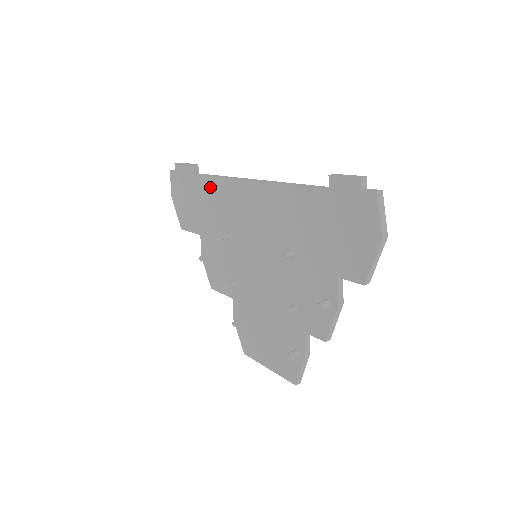
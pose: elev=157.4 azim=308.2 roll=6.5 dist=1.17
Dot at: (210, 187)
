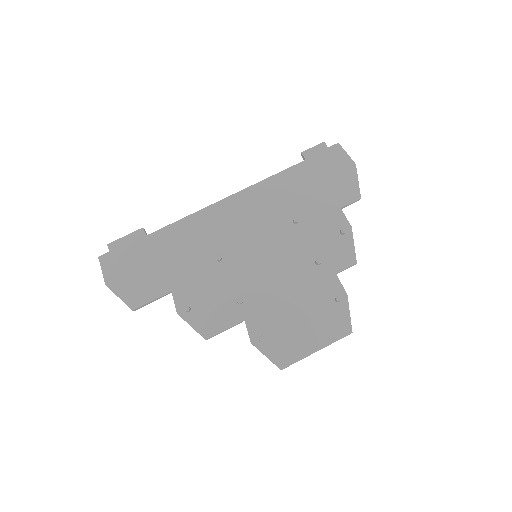
Dot at: (176, 232)
